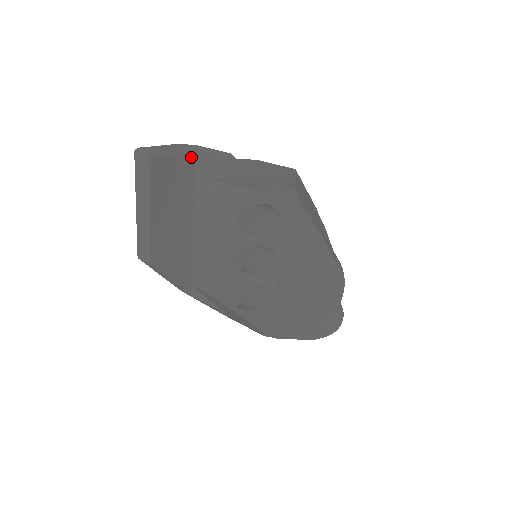
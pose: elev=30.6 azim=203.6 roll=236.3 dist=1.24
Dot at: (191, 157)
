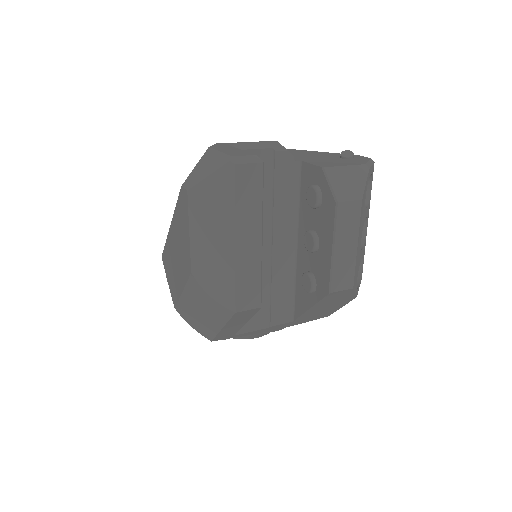
Dot at: occluded
